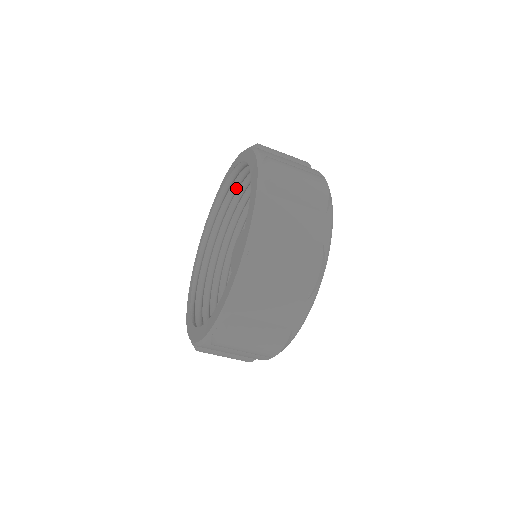
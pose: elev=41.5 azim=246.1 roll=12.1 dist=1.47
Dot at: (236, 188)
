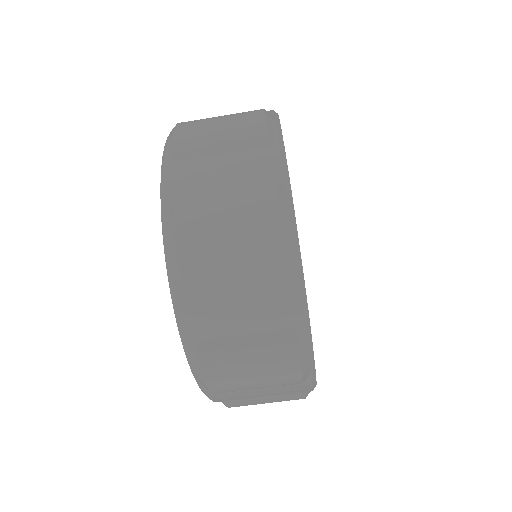
Dot at: occluded
